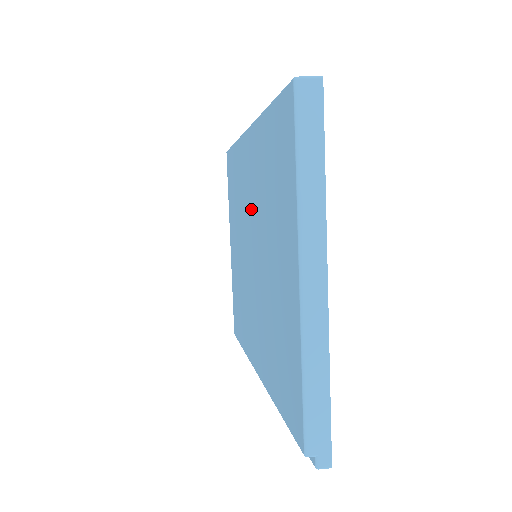
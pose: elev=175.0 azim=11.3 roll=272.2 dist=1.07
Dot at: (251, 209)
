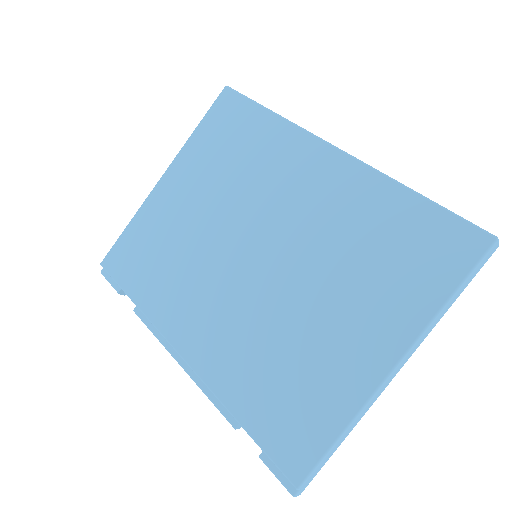
Dot at: (286, 217)
